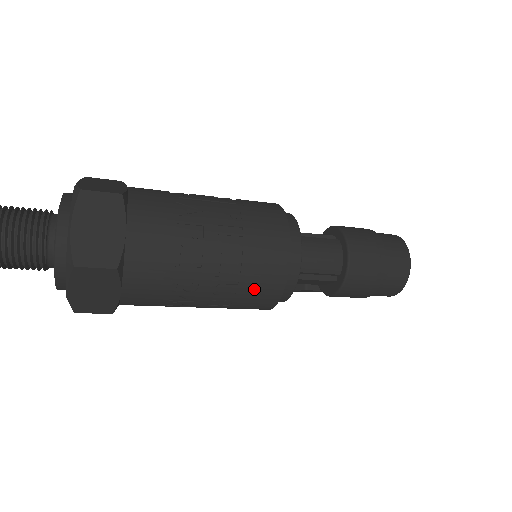
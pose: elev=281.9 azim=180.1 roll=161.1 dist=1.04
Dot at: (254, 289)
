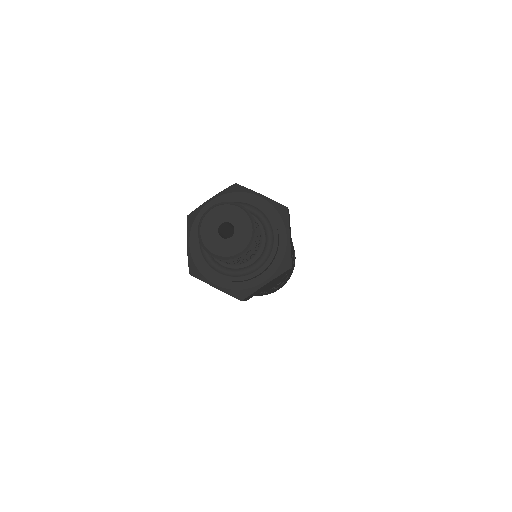
Dot at: occluded
